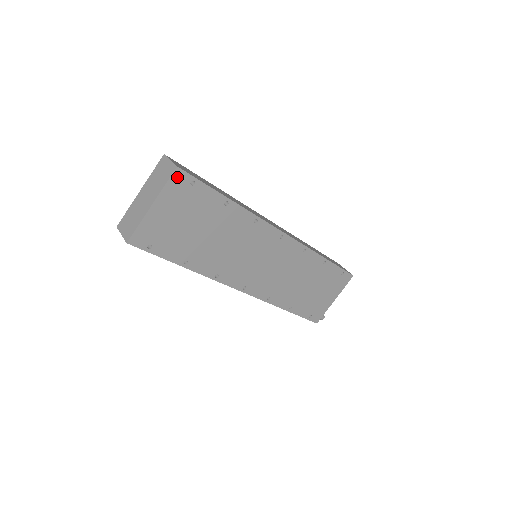
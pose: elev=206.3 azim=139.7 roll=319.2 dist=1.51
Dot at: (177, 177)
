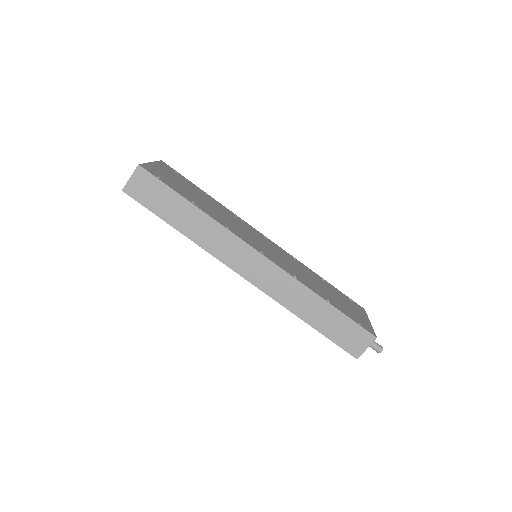
Dot at: (163, 164)
